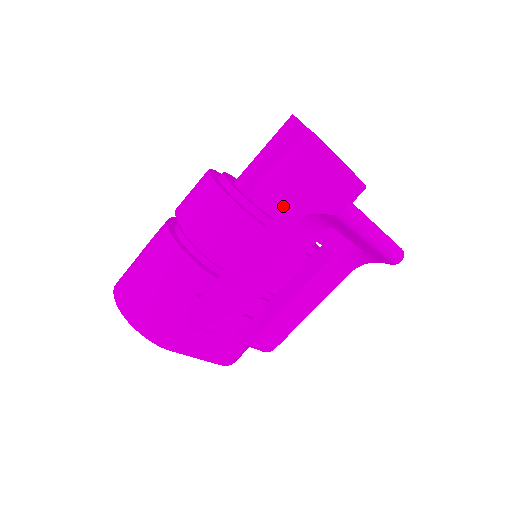
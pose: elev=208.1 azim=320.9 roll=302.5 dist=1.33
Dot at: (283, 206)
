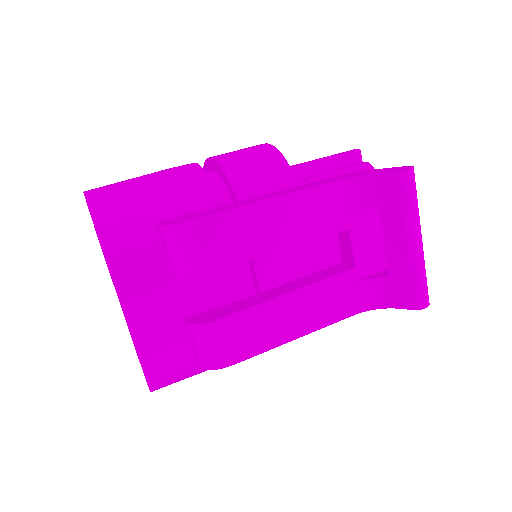
Dot at: occluded
